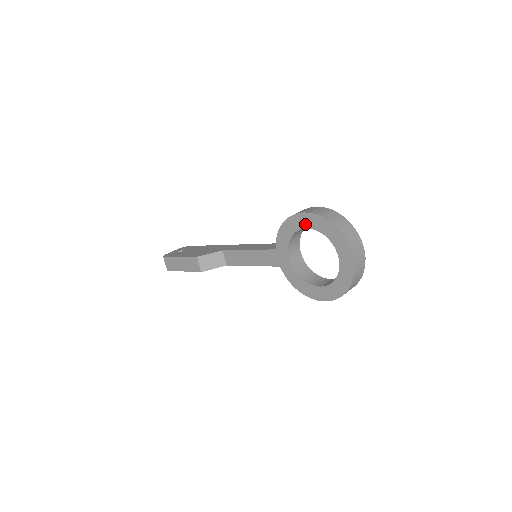
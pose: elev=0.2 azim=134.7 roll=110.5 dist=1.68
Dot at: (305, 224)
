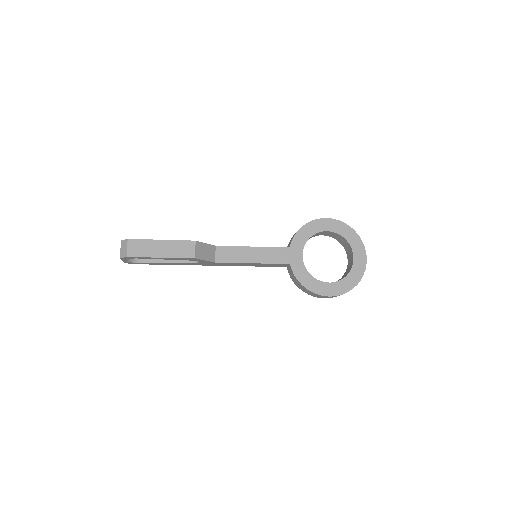
Dot at: (328, 227)
